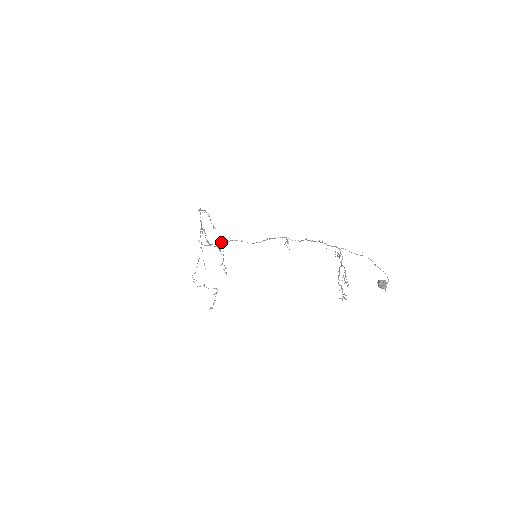
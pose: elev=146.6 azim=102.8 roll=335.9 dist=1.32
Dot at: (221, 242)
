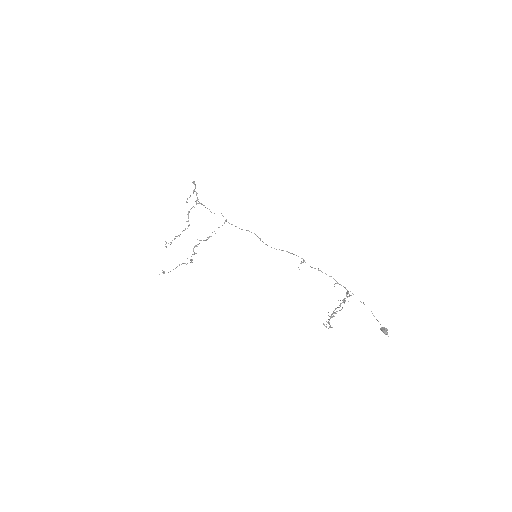
Dot at: occluded
